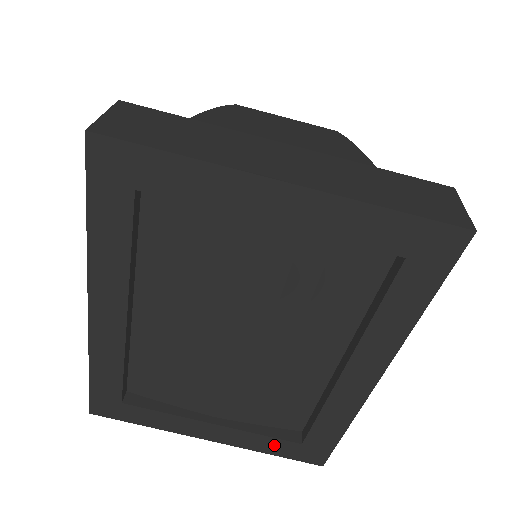
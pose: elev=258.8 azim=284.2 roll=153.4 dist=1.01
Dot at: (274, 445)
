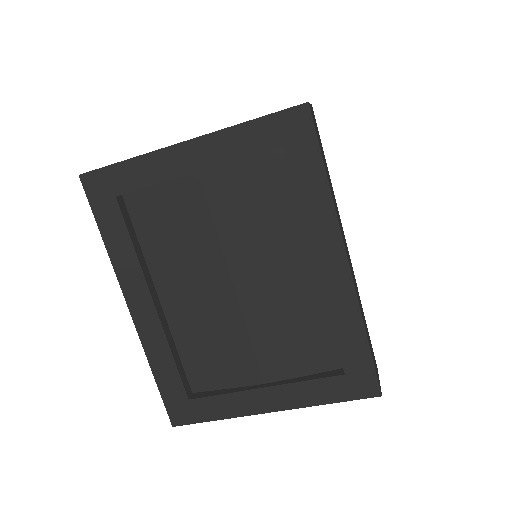
Dot at: (324, 389)
